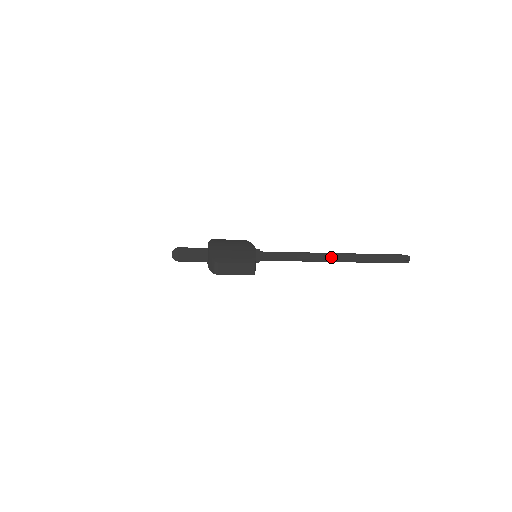
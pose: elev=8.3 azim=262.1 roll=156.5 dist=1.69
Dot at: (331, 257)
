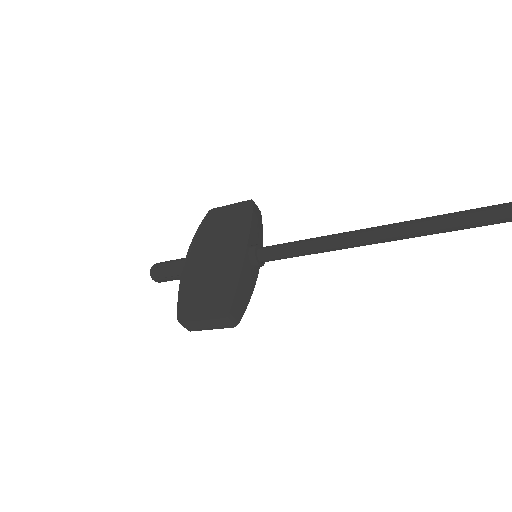
Dot at: (378, 239)
